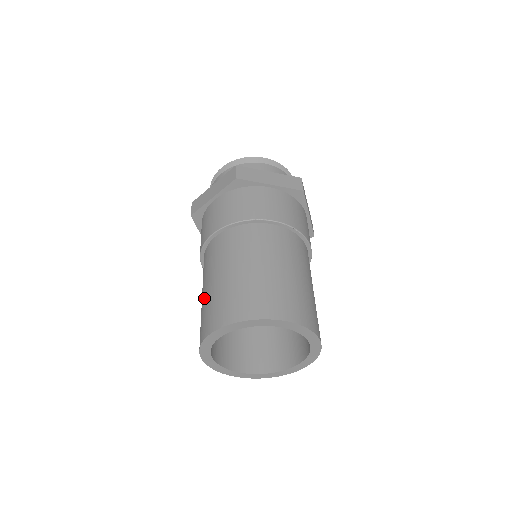
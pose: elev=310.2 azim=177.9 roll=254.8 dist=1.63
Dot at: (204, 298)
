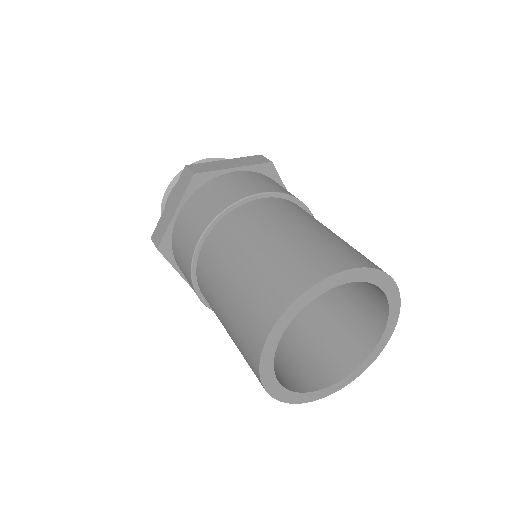
Dot at: (229, 312)
